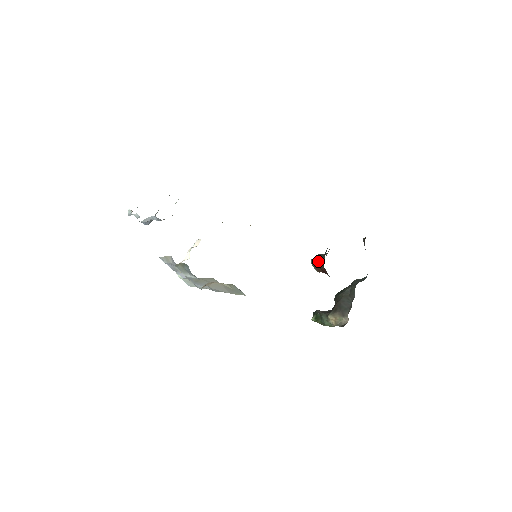
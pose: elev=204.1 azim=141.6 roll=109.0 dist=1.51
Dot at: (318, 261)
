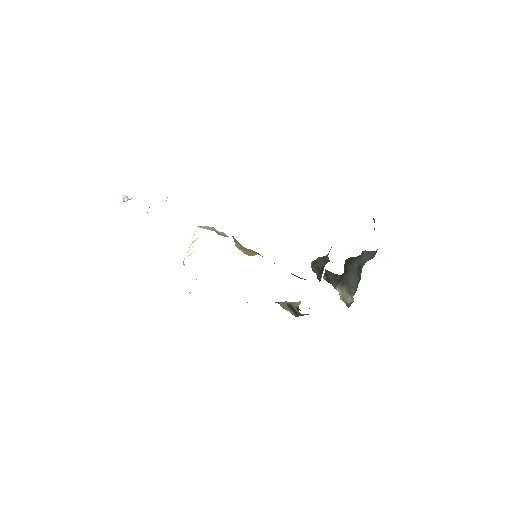
Dot at: (317, 272)
